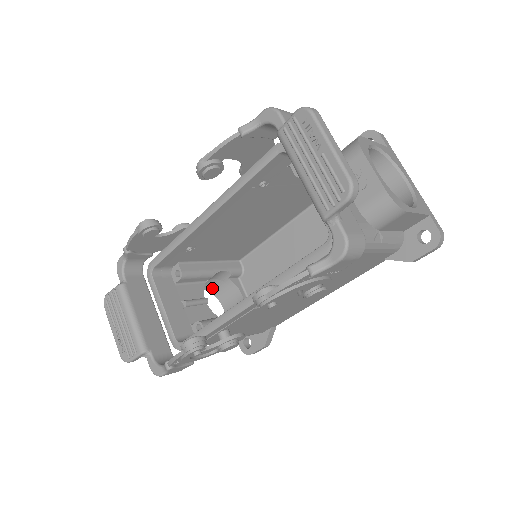
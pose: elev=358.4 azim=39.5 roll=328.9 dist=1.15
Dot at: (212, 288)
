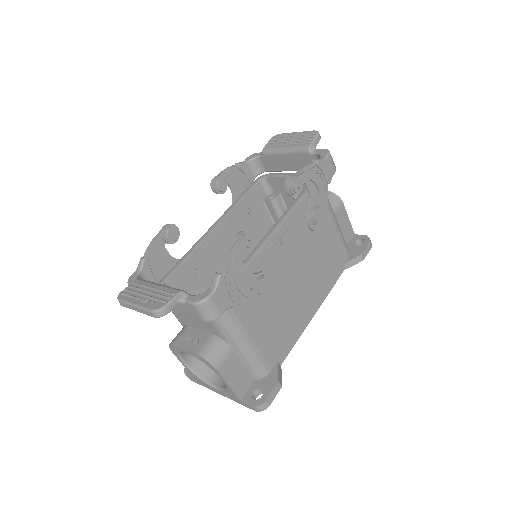
Dot at: (200, 367)
